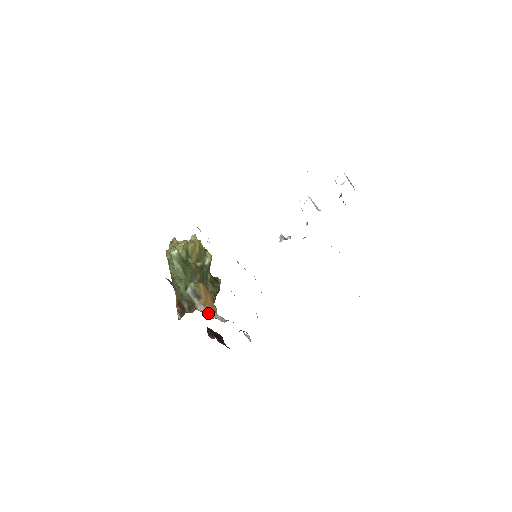
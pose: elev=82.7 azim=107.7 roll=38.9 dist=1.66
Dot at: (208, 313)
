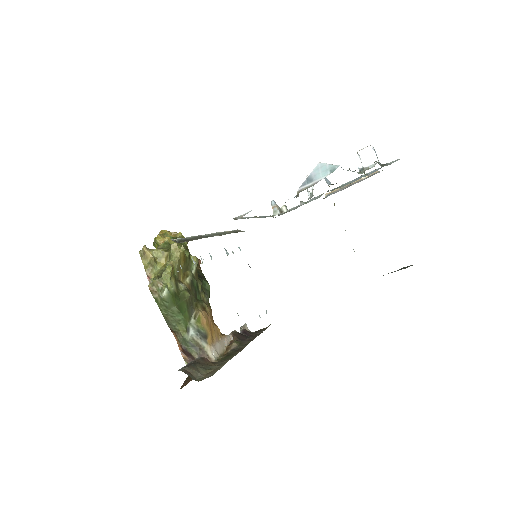
Dot at: (219, 351)
